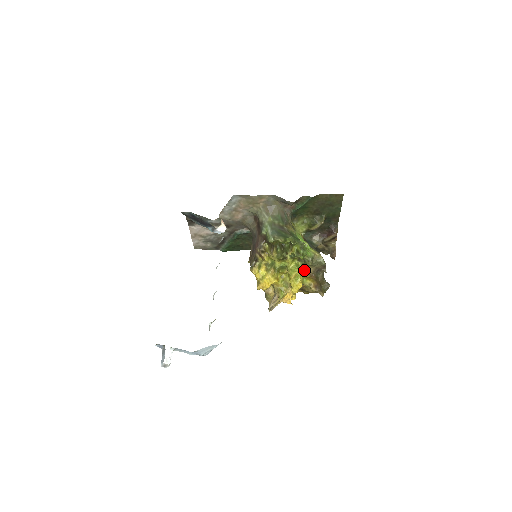
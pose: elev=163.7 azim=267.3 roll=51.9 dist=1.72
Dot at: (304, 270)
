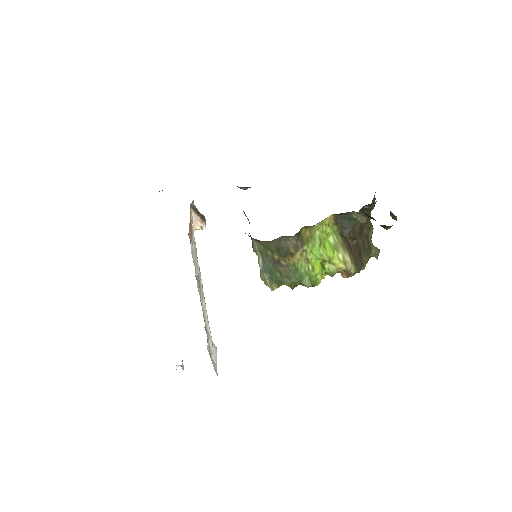
Dot at: occluded
